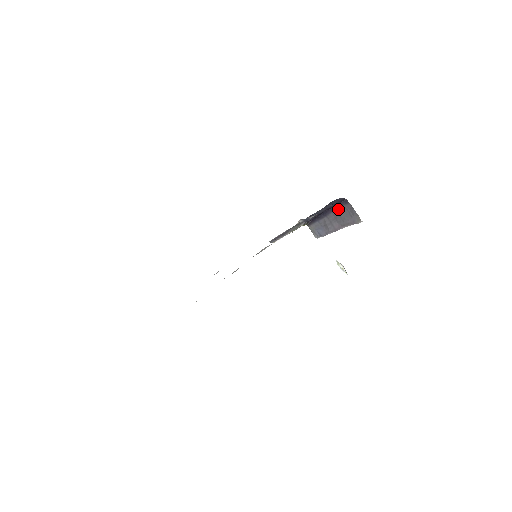
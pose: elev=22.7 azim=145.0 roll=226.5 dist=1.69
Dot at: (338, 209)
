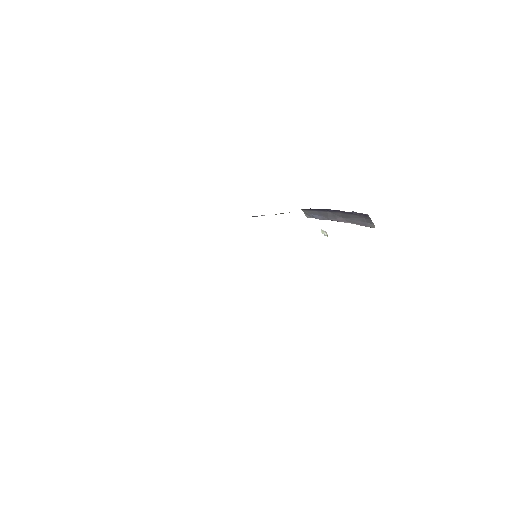
Dot at: (351, 214)
